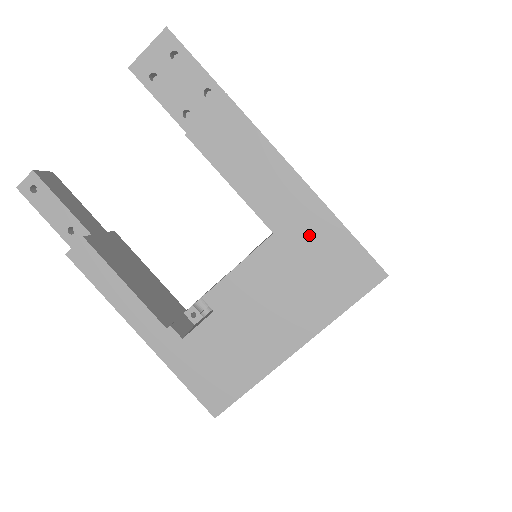
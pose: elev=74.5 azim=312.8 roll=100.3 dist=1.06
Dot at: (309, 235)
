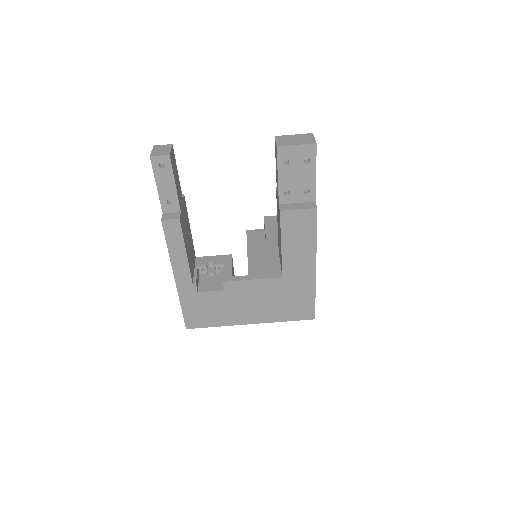
Dot at: (297, 287)
